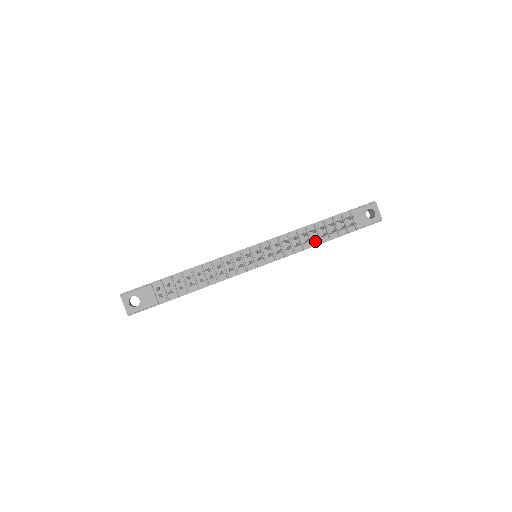
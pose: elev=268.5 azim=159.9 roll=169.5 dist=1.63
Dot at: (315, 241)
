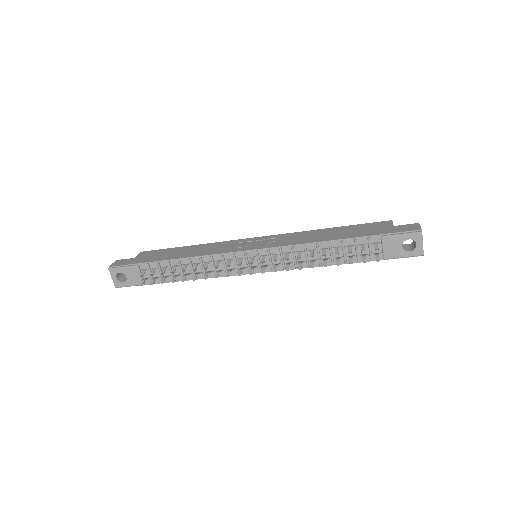
Dot at: occluded
